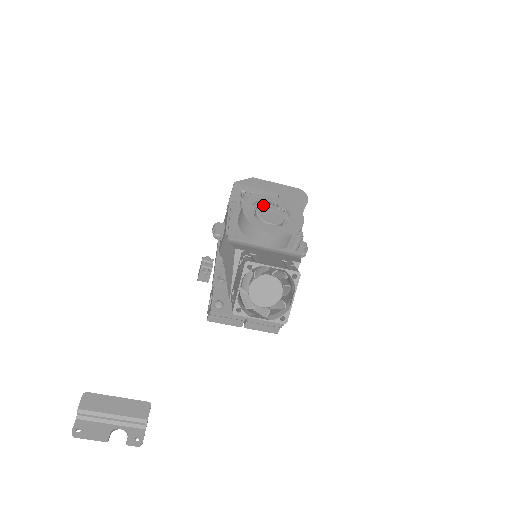
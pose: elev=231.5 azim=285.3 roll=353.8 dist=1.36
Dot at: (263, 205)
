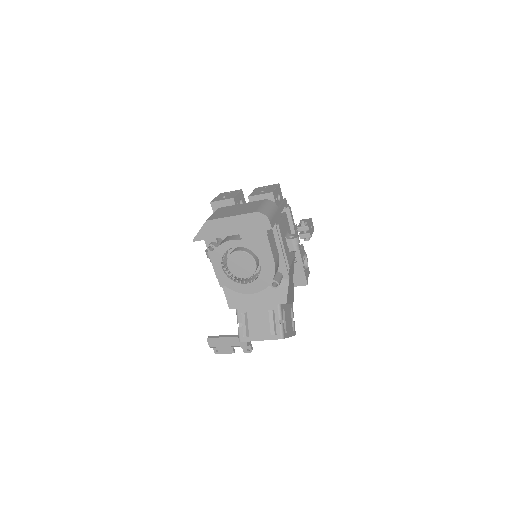
Dot at: (230, 256)
